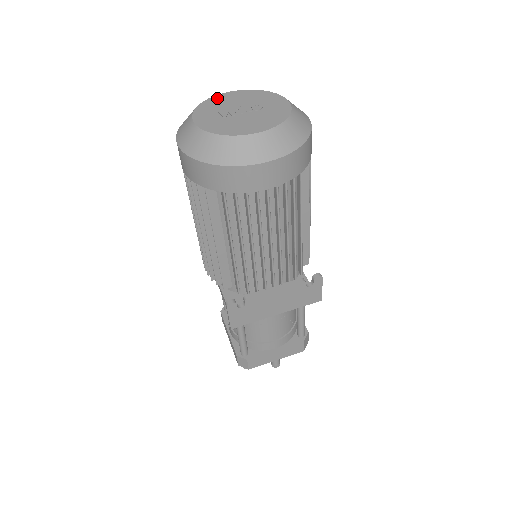
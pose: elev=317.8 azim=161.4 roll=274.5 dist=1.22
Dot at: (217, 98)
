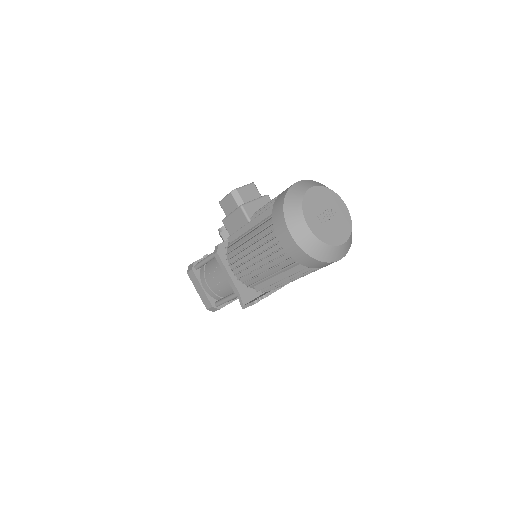
Dot at: (310, 195)
